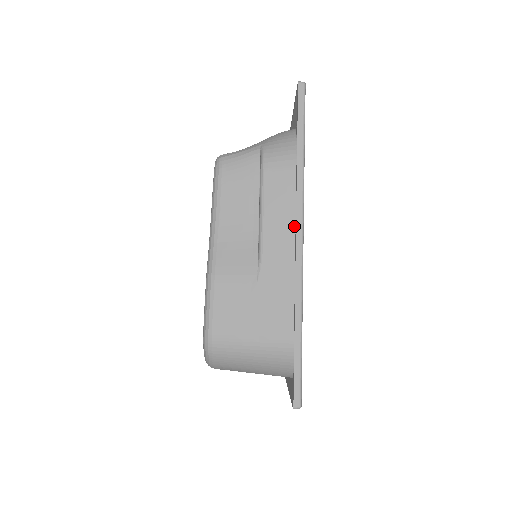
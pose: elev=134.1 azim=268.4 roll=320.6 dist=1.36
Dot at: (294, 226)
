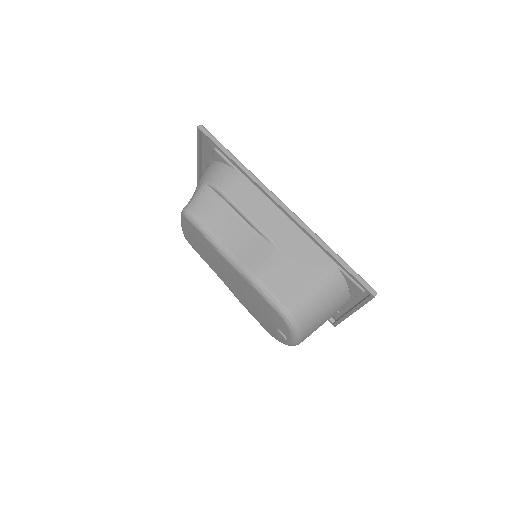
Dot at: (270, 205)
